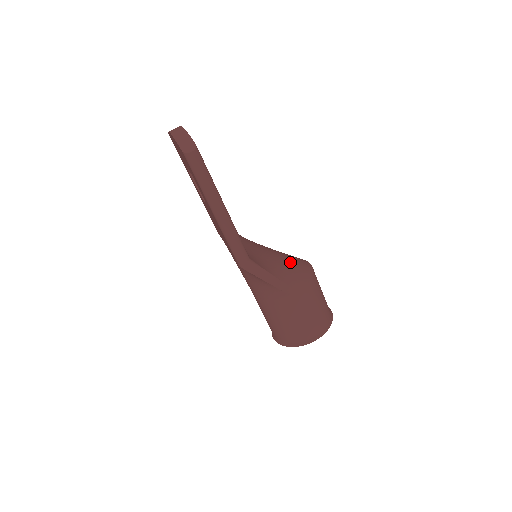
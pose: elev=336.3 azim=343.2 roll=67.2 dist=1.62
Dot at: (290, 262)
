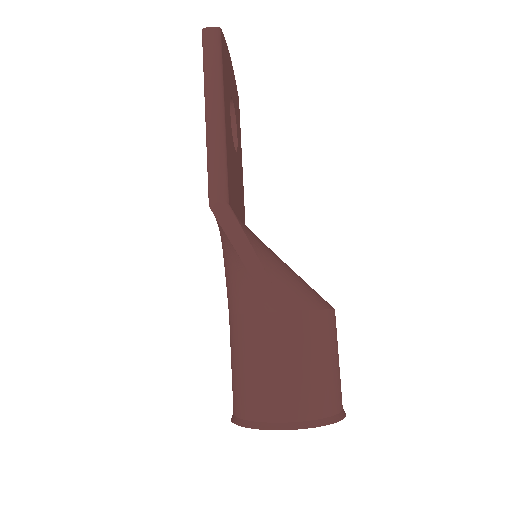
Dot at: (299, 277)
